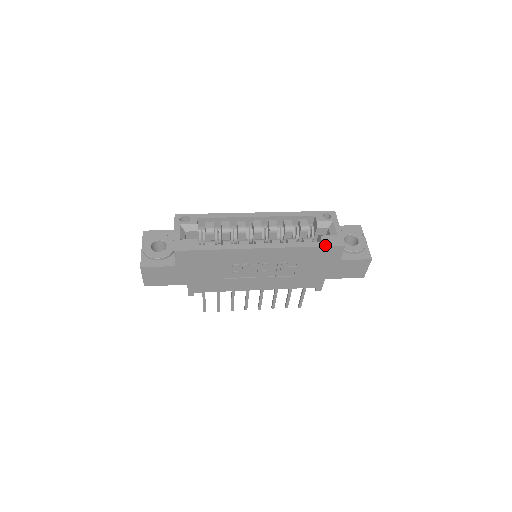
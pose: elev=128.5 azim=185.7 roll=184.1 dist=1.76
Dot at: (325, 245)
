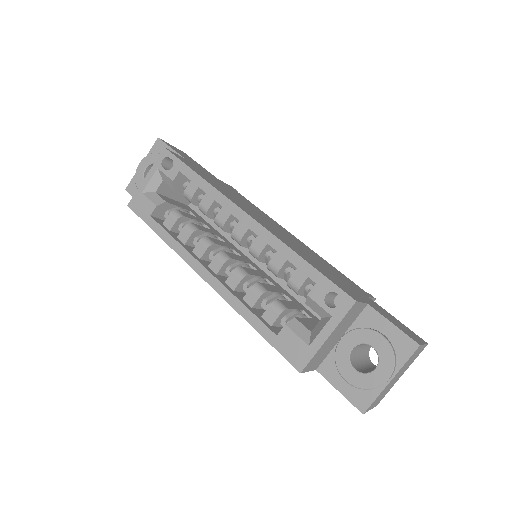
Dot at: (274, 345)
